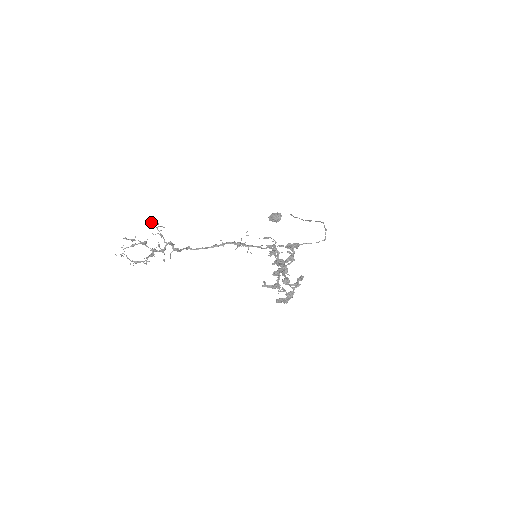
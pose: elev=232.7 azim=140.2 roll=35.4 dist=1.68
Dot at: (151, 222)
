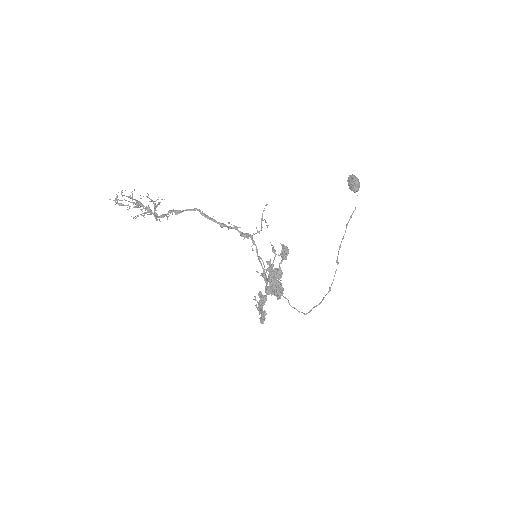
Dot at: (143, 196)
